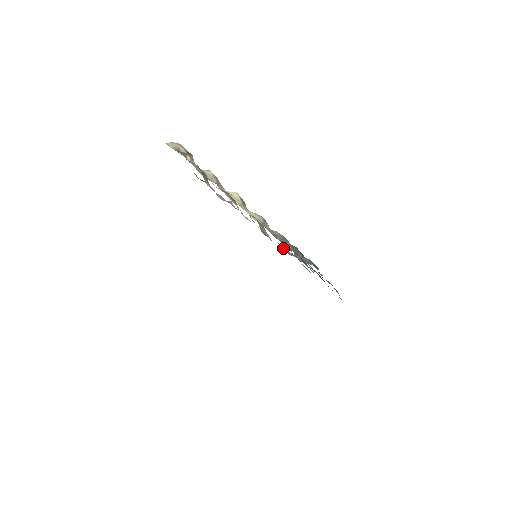
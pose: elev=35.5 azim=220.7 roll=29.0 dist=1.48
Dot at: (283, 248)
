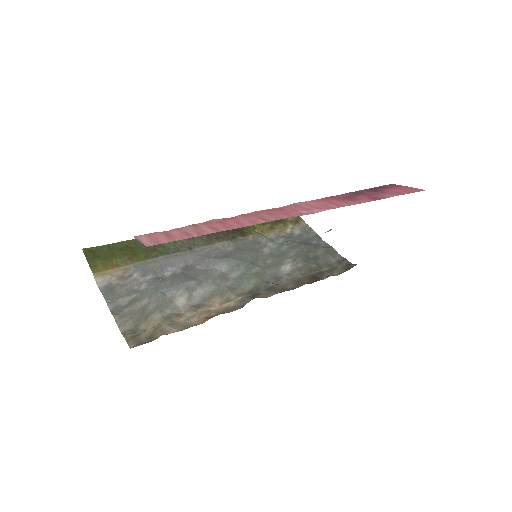
Dot at: occluded
